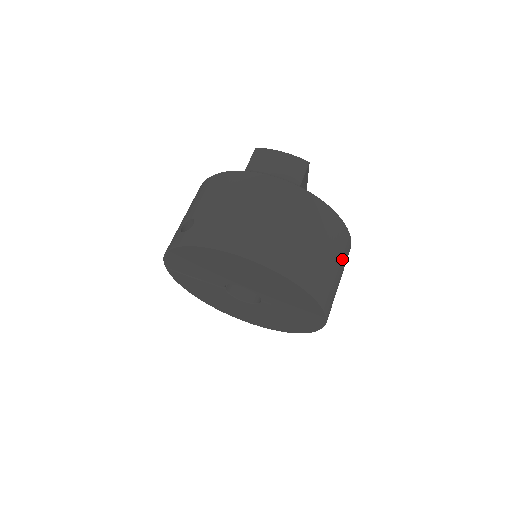
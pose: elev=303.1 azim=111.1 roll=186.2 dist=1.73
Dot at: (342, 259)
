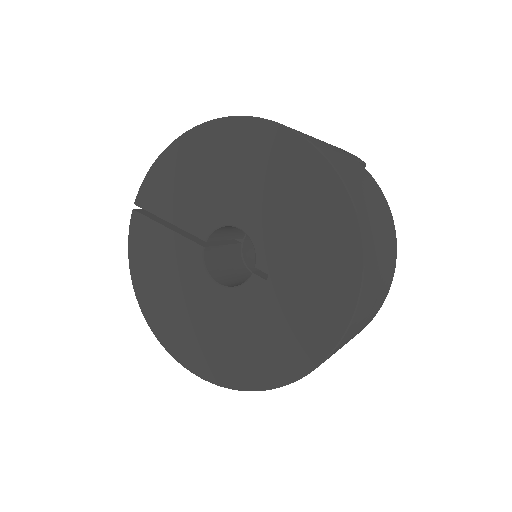
Dot at: (387, 265)
